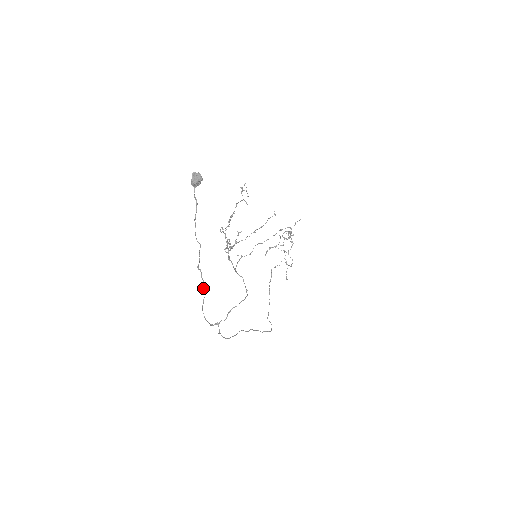
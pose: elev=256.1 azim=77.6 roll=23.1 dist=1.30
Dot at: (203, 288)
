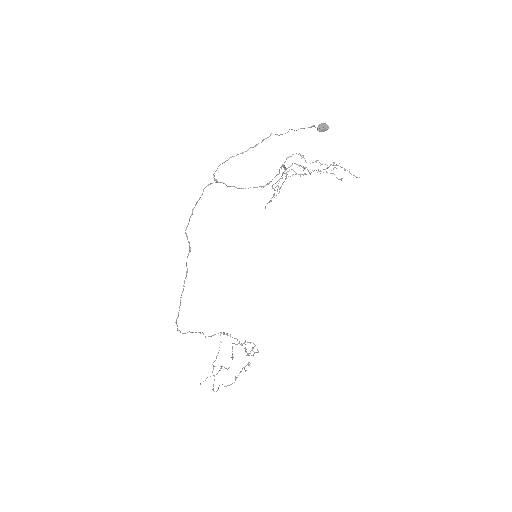
Dot at: (253, 147)
